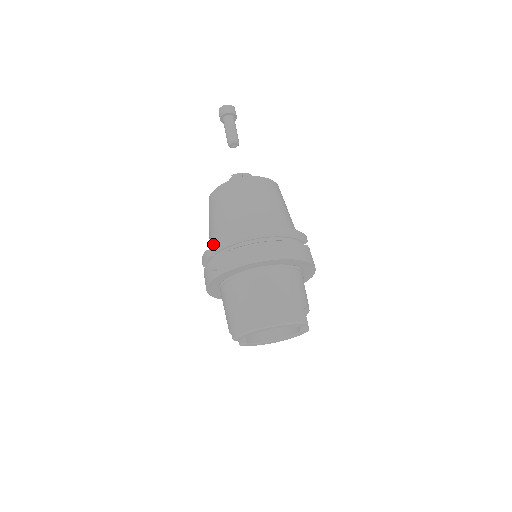
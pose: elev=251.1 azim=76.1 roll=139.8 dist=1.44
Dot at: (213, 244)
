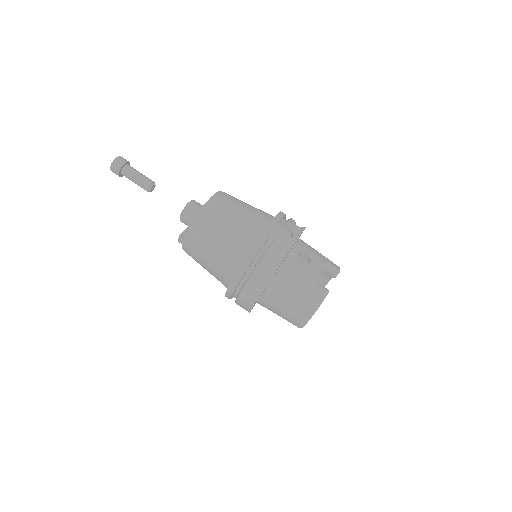
Dot at: occluded
